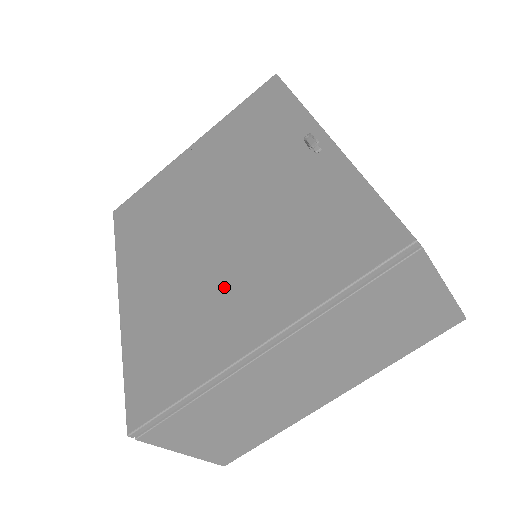
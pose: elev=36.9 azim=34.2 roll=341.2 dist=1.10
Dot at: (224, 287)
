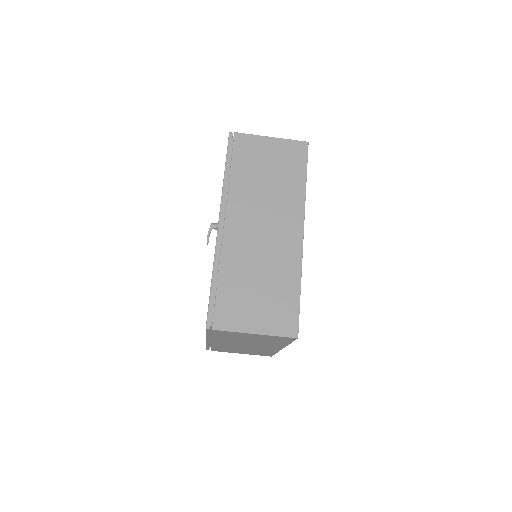
Dot at: occluded
